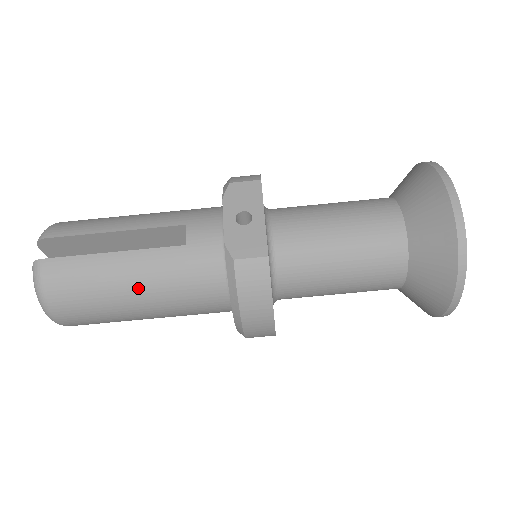
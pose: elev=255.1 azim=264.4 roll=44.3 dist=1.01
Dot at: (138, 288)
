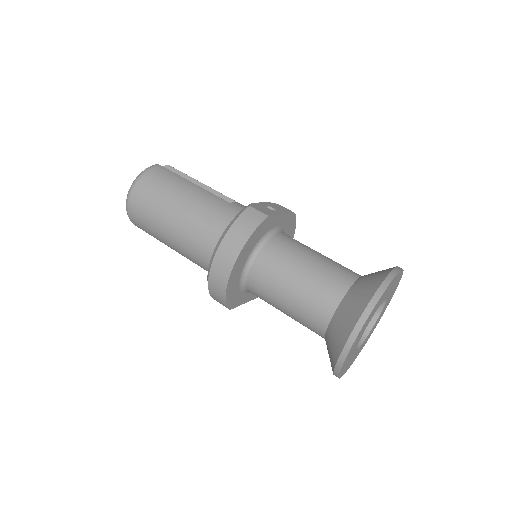
Dot at: (187, 201)
